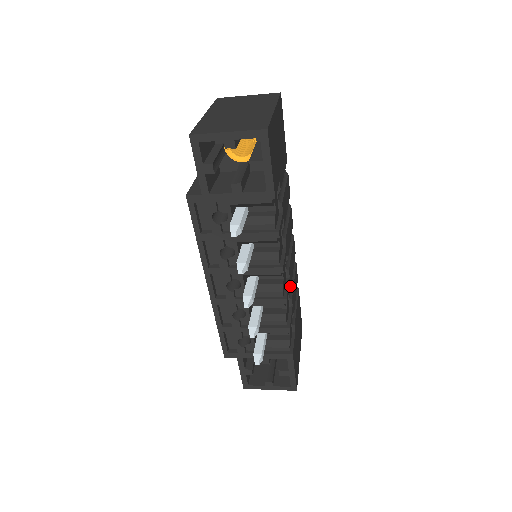
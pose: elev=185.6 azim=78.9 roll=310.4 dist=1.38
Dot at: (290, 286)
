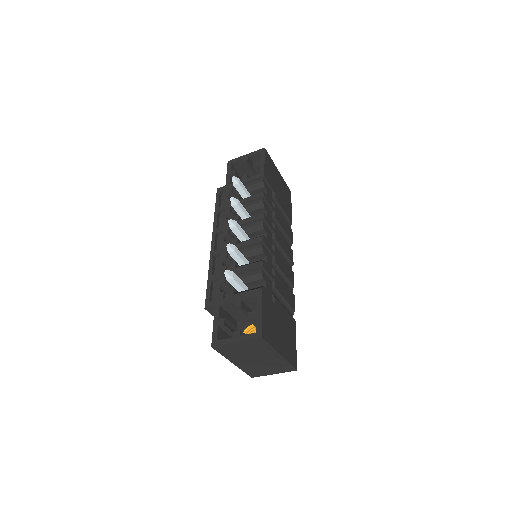
Dot at: (274, 260)
